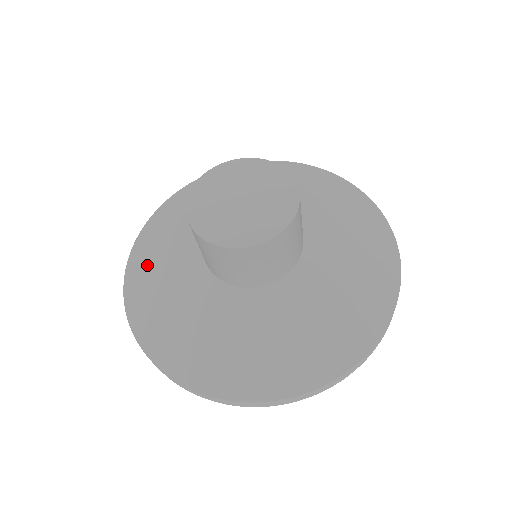
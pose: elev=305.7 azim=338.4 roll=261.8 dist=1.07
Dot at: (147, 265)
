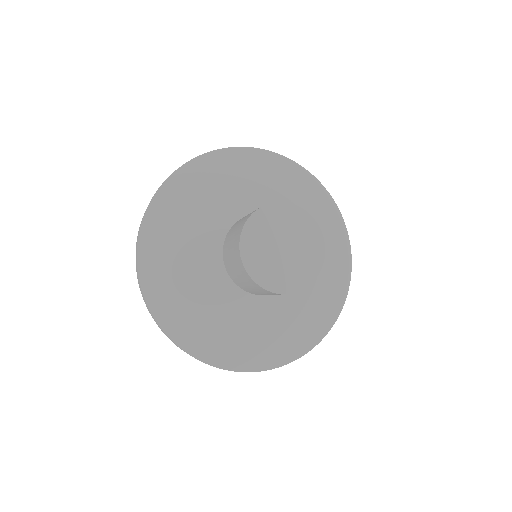
Dot at: (183, 315)
